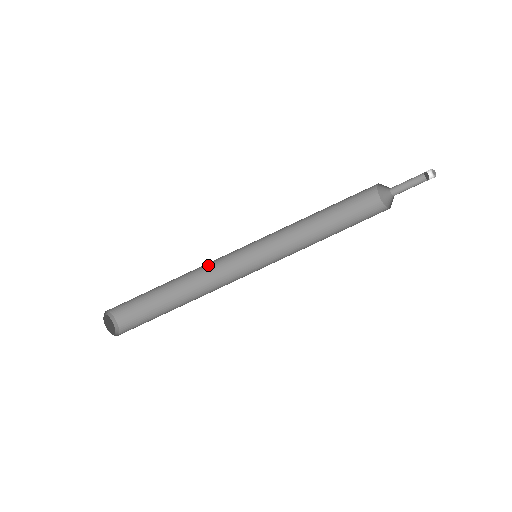
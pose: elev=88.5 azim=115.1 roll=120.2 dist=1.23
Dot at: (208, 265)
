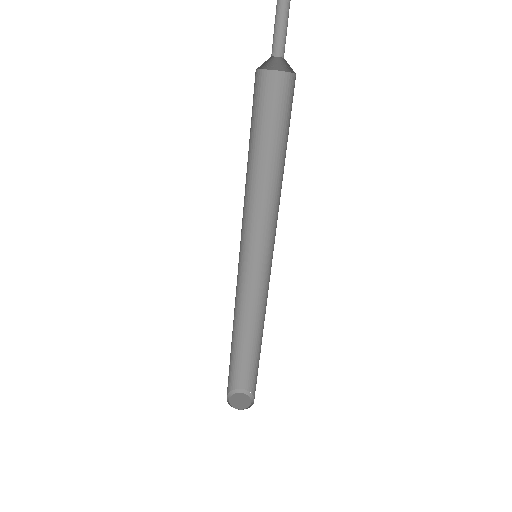
Dot at: (246, 296)
